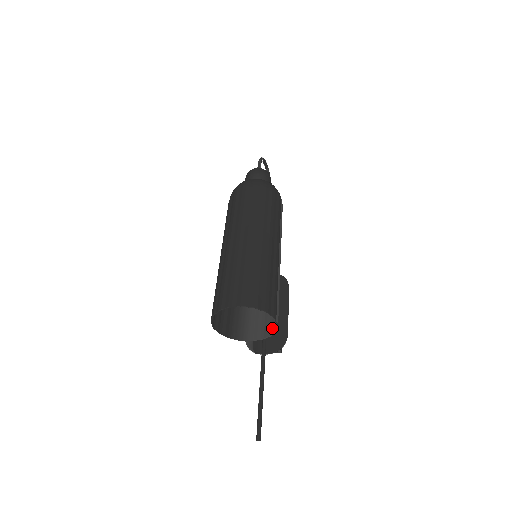
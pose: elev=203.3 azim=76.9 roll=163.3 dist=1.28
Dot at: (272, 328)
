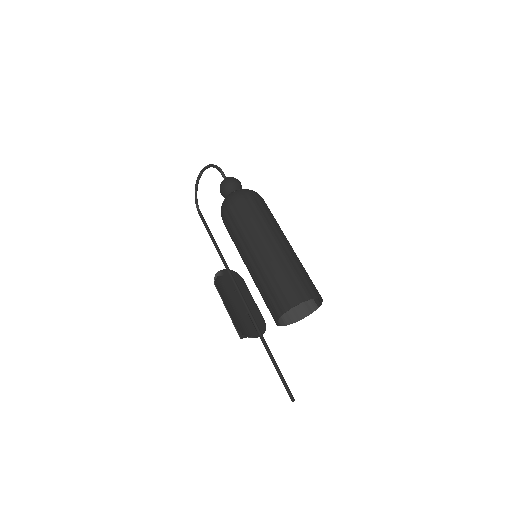
Dot at: (302, 313)
